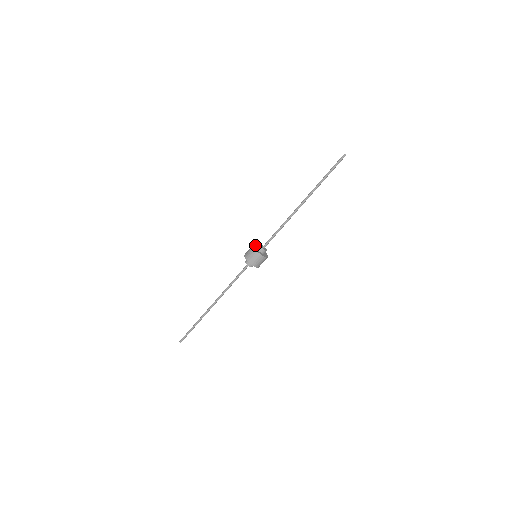
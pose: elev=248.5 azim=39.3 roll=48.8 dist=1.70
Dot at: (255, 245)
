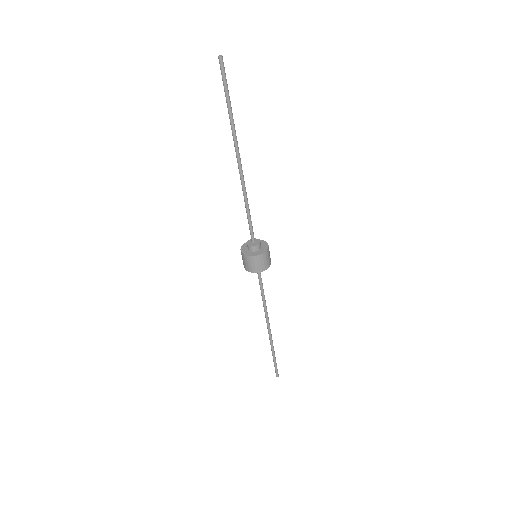
Dot at: (242, 249)
